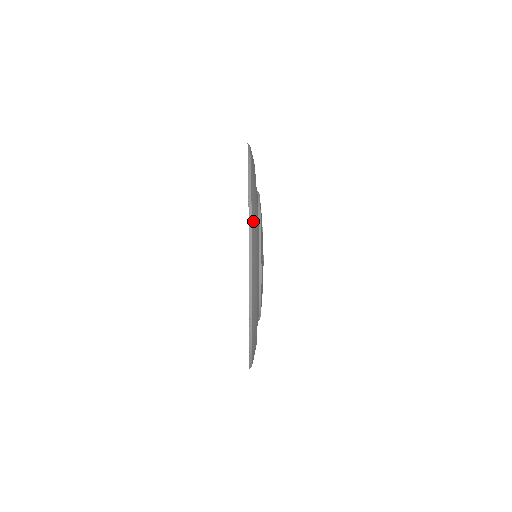
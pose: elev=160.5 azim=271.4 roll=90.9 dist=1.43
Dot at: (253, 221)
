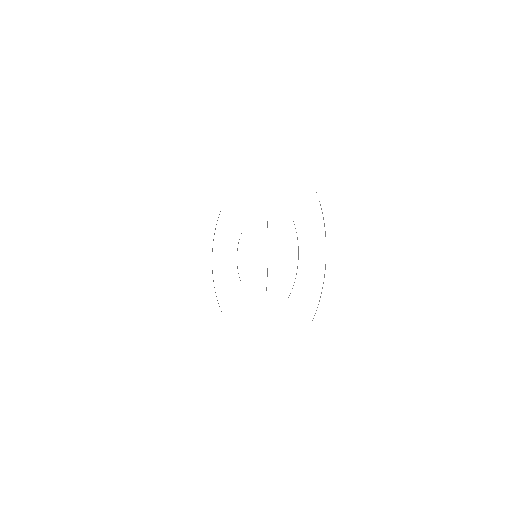
Dot at: occluded
